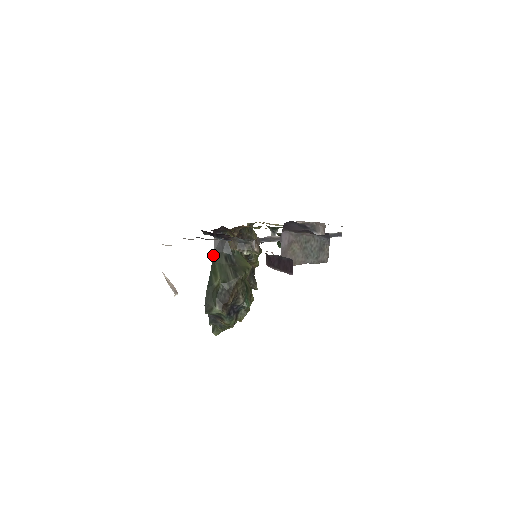
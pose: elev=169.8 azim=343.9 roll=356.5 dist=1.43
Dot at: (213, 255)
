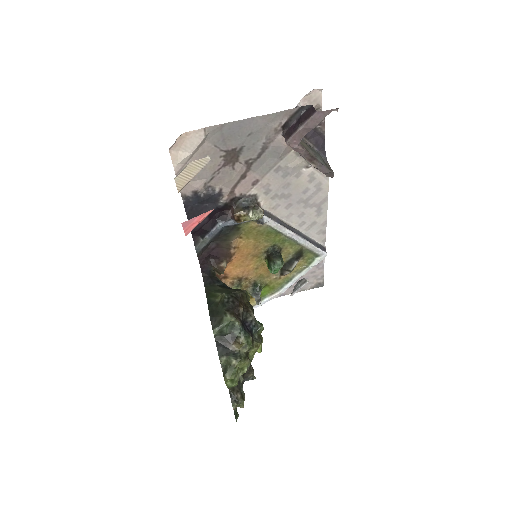
Dot at: (205, 289)
